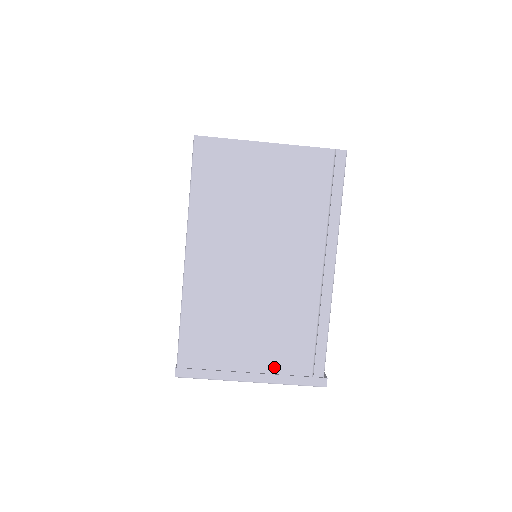
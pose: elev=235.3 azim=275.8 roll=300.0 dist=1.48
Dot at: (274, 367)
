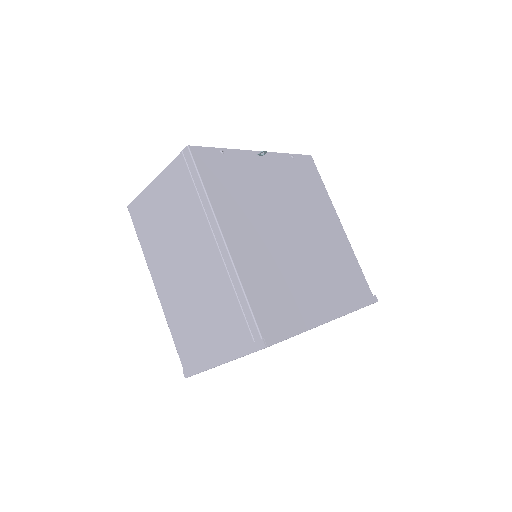
Dot at: (229, 345)
